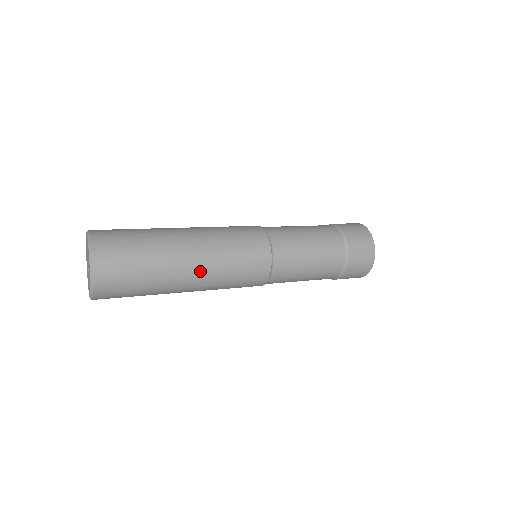
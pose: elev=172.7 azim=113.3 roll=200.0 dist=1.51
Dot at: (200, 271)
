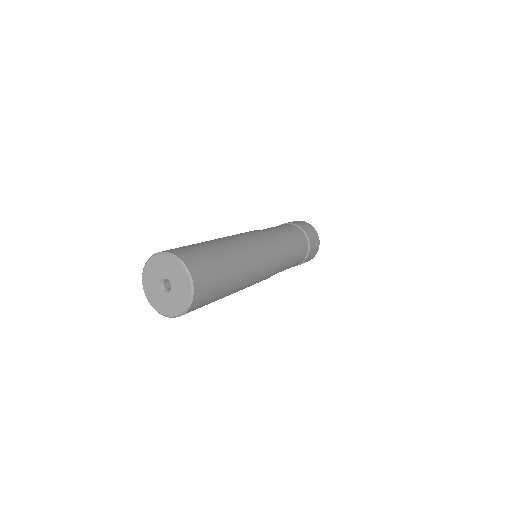
Dot at: (240, 248)
